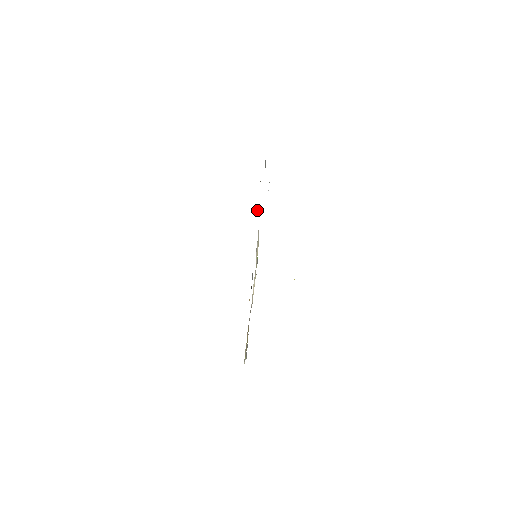
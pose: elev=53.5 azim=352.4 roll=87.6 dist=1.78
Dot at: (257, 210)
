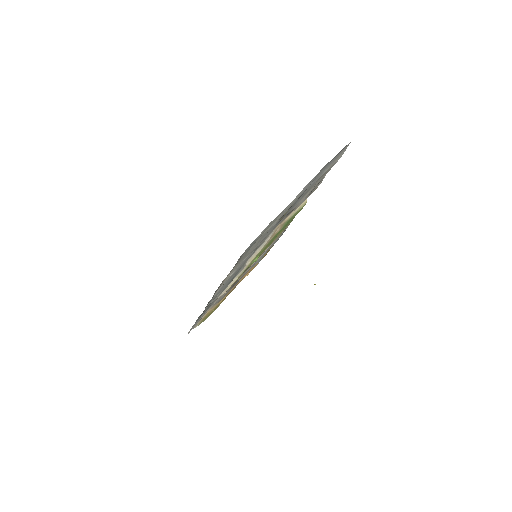
Dot at: (298, 208)
